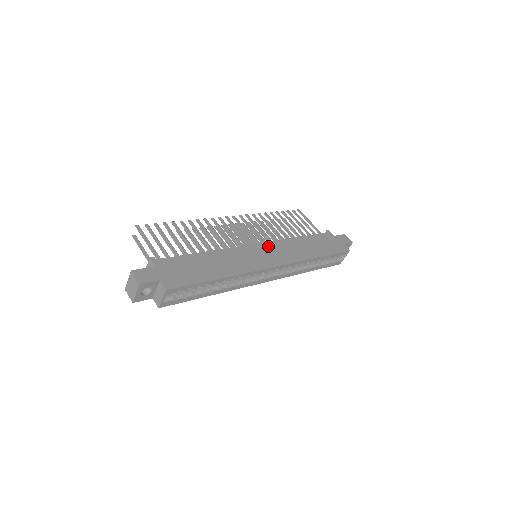
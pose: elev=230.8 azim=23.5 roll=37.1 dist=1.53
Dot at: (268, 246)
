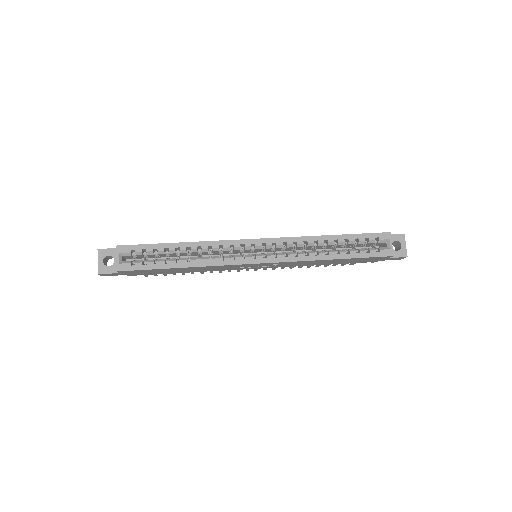
Dot at: occluded
